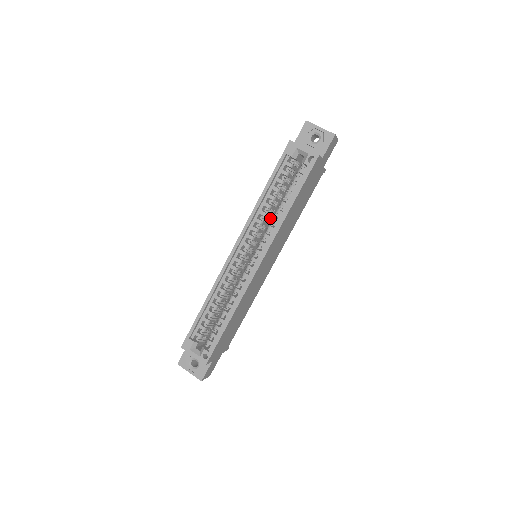
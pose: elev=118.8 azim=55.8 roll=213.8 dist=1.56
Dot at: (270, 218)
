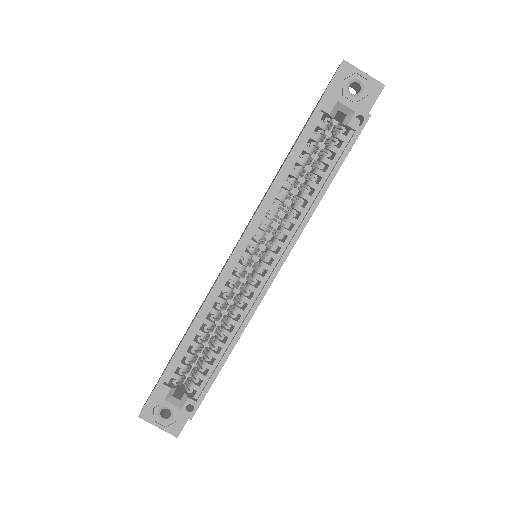
Dot at: occluded
